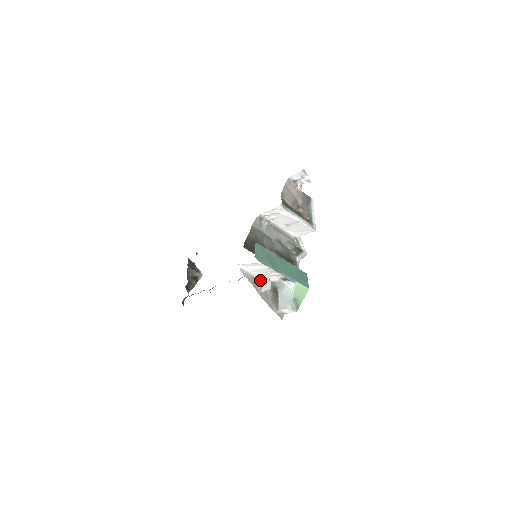
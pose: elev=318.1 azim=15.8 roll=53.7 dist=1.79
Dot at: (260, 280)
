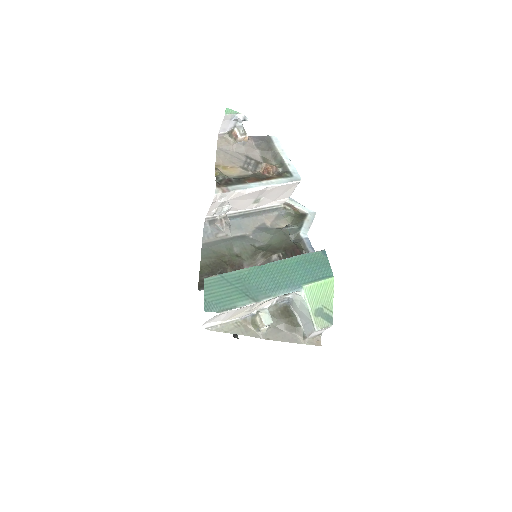
Dot at: (251, 318)
